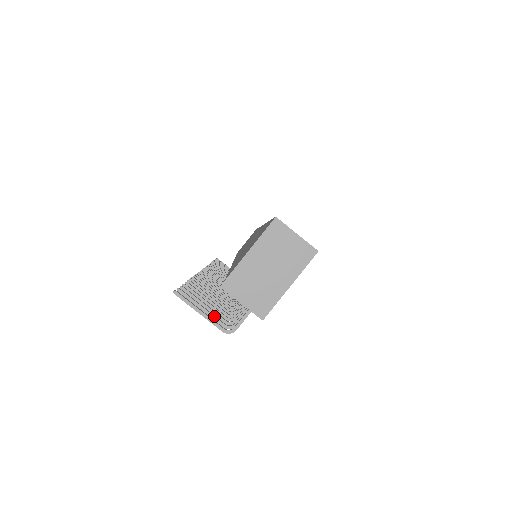
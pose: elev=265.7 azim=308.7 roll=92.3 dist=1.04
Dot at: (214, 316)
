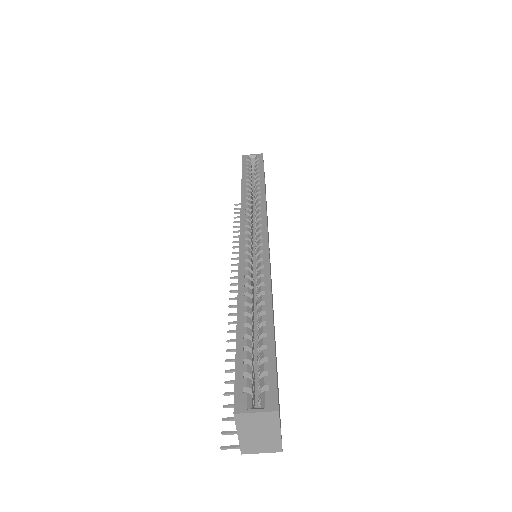
Dot at: occluded
